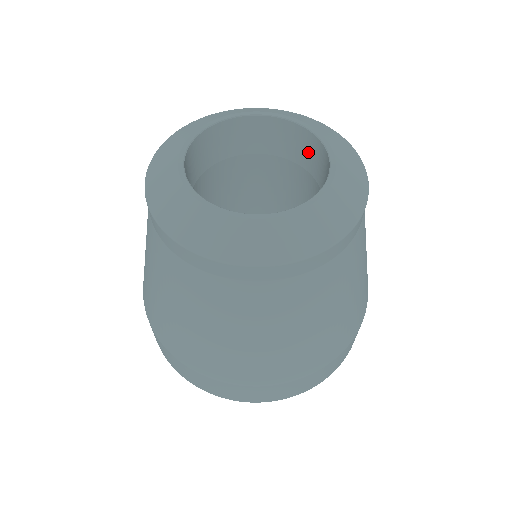
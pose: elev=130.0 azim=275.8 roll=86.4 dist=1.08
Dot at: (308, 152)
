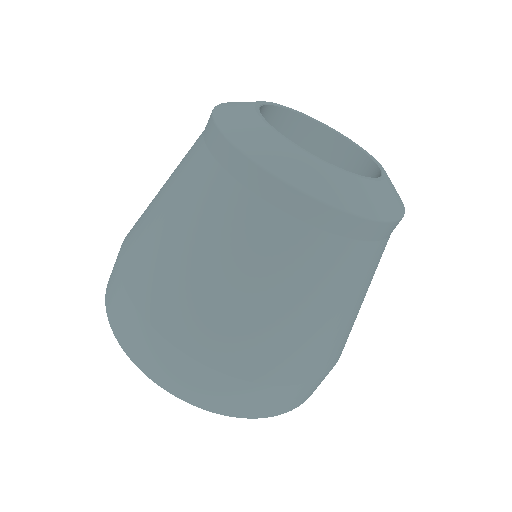
Dot at: occluded
